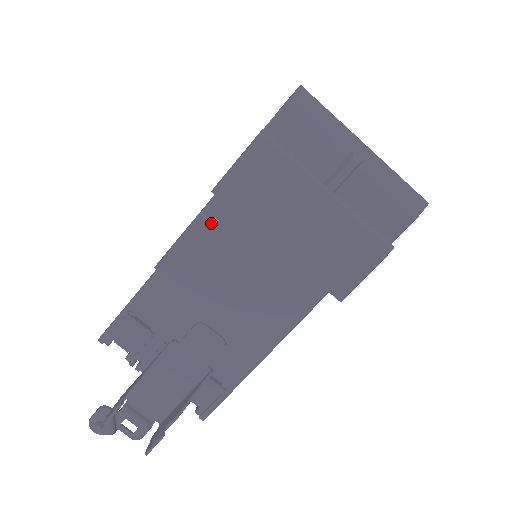
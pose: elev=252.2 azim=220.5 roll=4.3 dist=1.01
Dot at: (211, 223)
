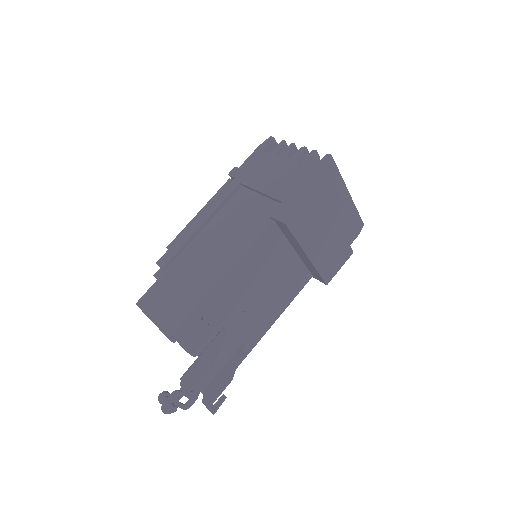
Dot at: (264, 241)
